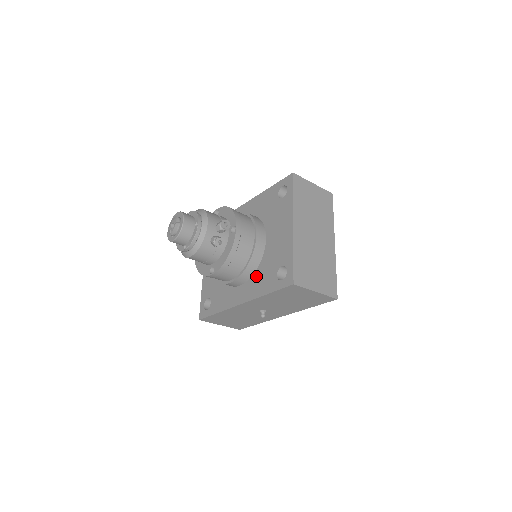
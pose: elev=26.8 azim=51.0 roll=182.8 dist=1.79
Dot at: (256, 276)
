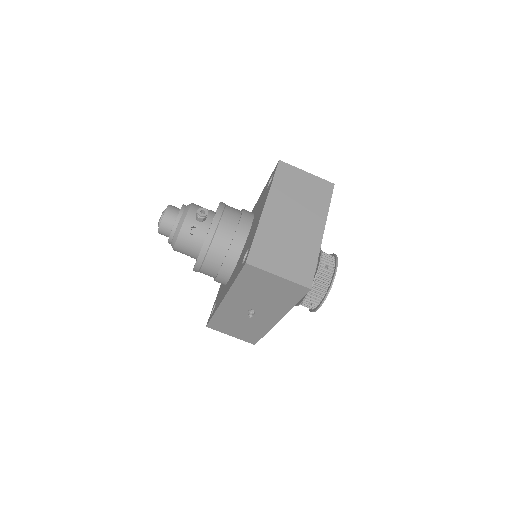
Dot at: (236, 268)
